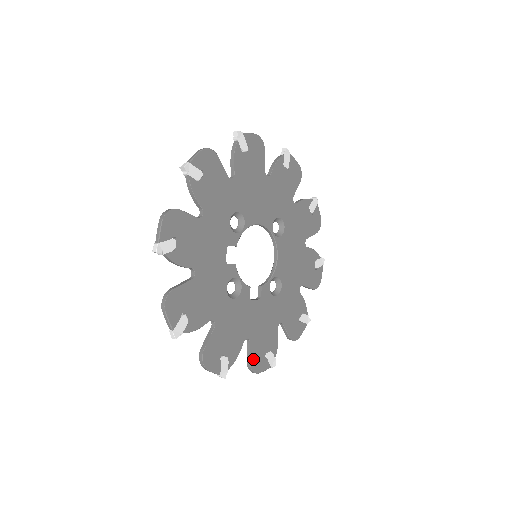
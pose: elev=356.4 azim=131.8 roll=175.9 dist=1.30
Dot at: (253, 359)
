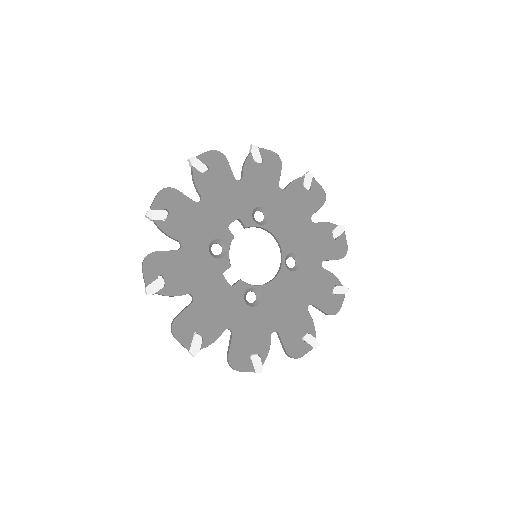
Dot at: (182, 318)
